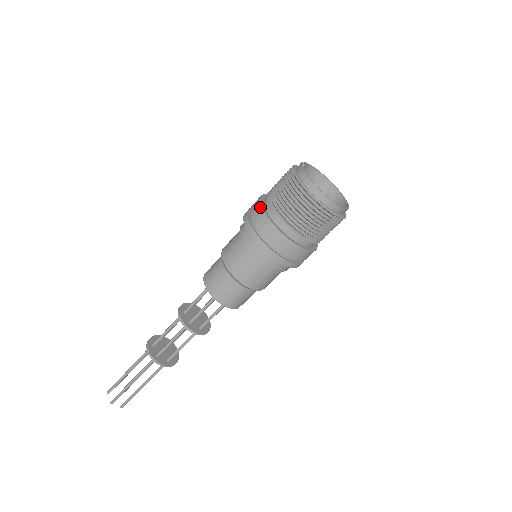
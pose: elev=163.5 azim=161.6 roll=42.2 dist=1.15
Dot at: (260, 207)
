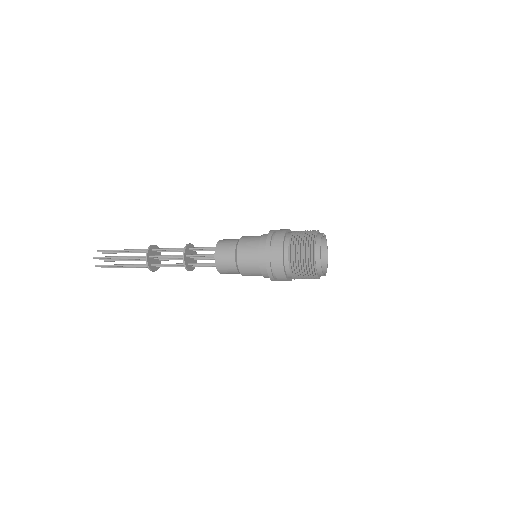
Dot at: (285, 232)
